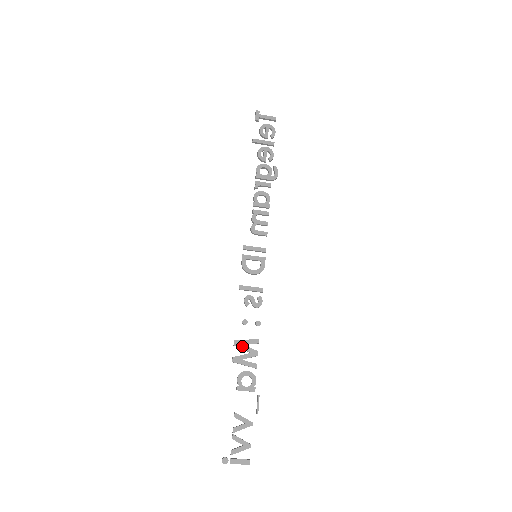
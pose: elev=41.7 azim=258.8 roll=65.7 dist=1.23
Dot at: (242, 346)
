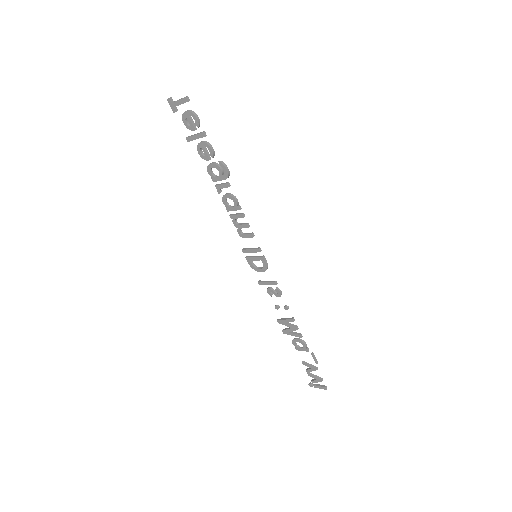
Dot at: (284, 324)
